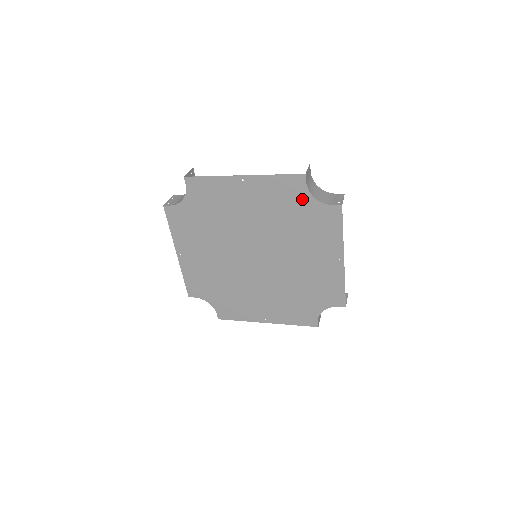
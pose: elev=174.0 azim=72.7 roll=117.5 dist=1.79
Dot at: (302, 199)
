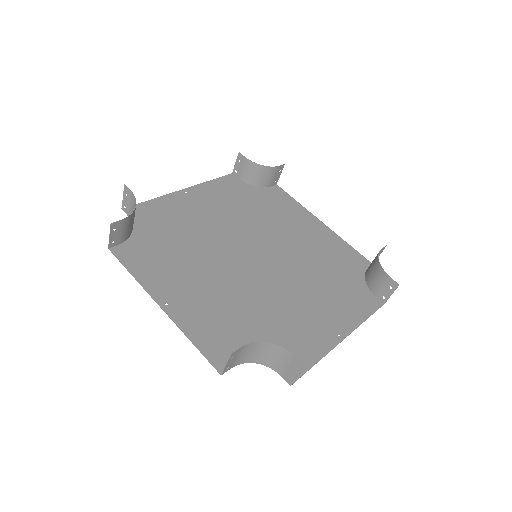
Dot at: occluded
